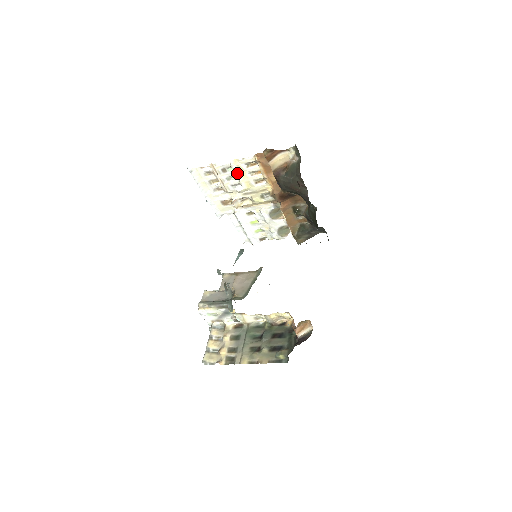
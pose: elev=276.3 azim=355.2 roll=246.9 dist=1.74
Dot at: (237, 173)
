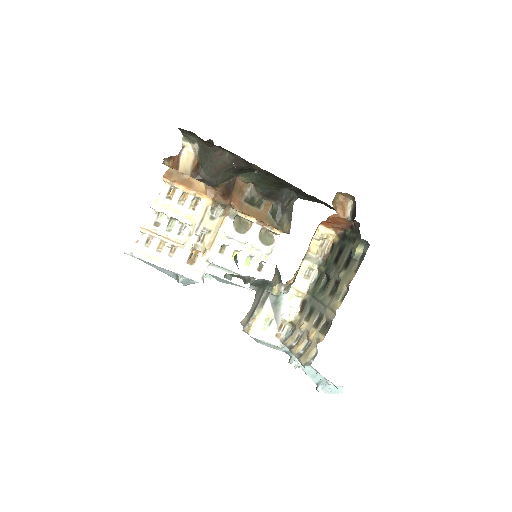
Dot at: (169, 214)
